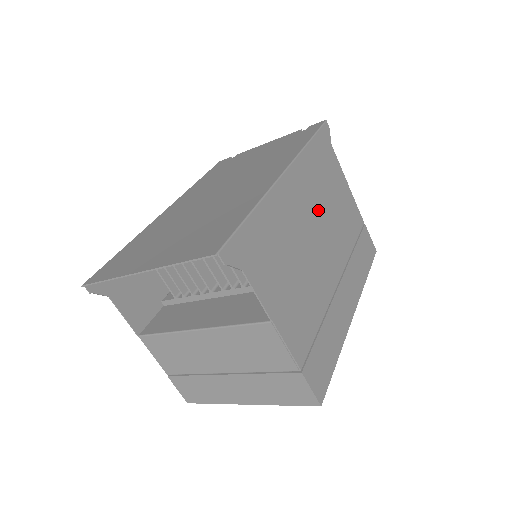
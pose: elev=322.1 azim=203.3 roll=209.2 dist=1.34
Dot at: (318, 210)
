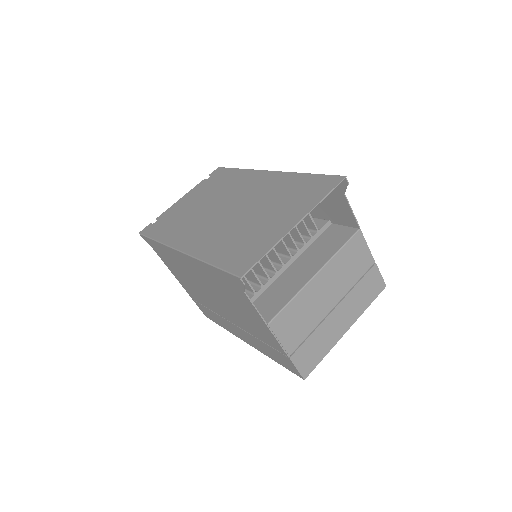
Dot at: occluded
